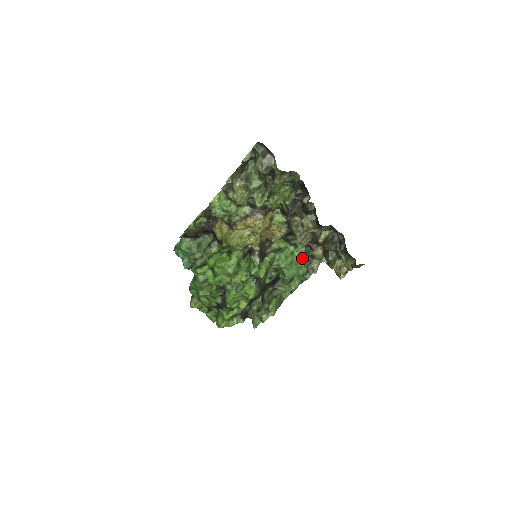
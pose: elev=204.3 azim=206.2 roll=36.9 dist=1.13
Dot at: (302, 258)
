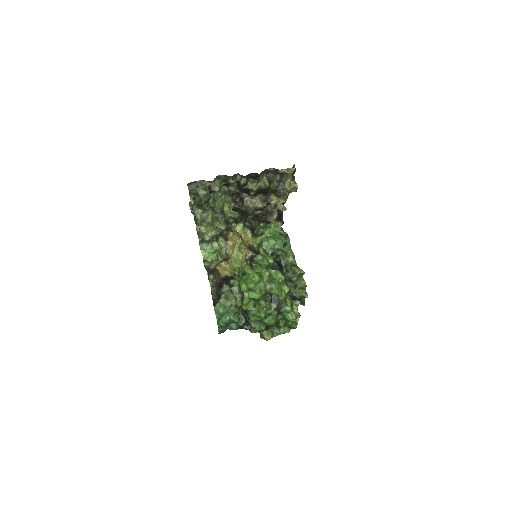
Dot at: (274, 235)
